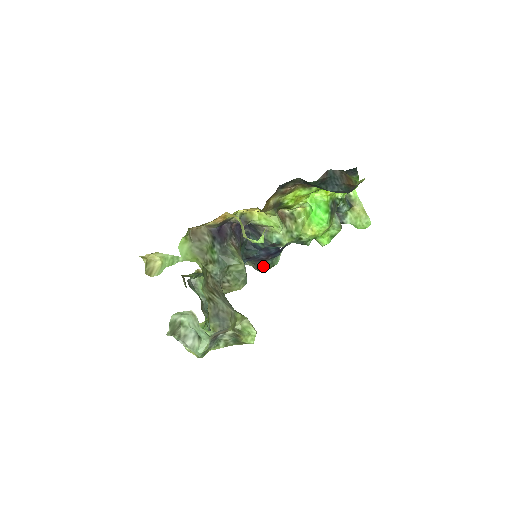
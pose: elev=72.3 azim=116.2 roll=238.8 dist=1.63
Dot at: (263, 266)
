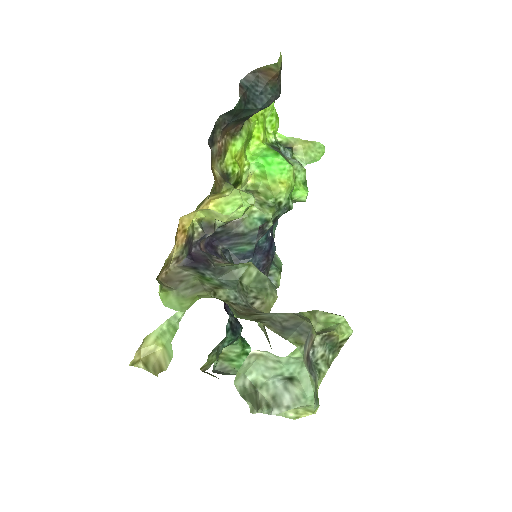
Dot at: (272, 278)
